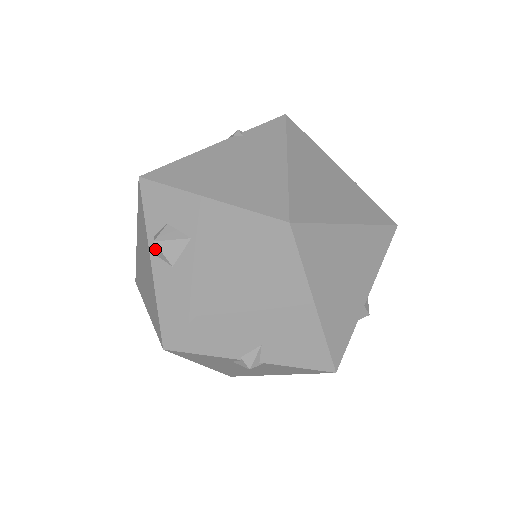
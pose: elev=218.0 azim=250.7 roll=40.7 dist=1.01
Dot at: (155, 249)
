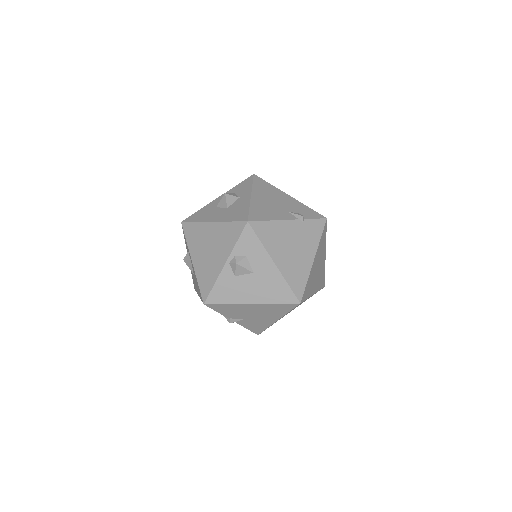
Dot at: (233, 264)
